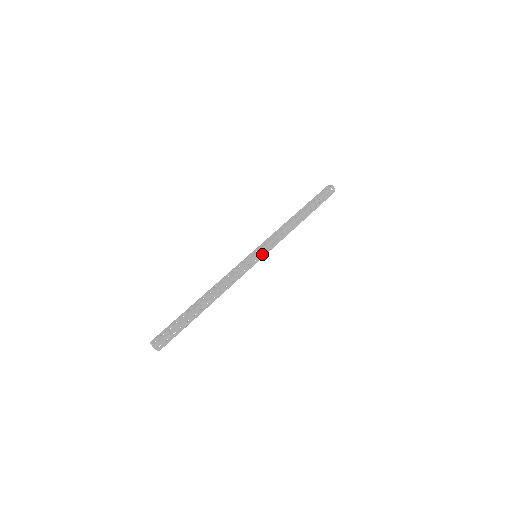
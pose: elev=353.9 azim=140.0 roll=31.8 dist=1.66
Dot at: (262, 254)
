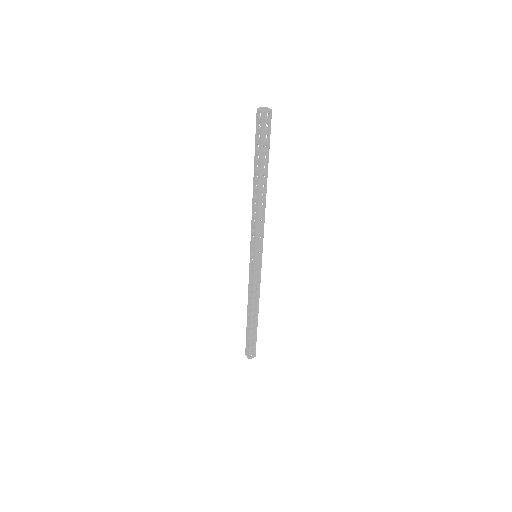
Dot at: occluded
